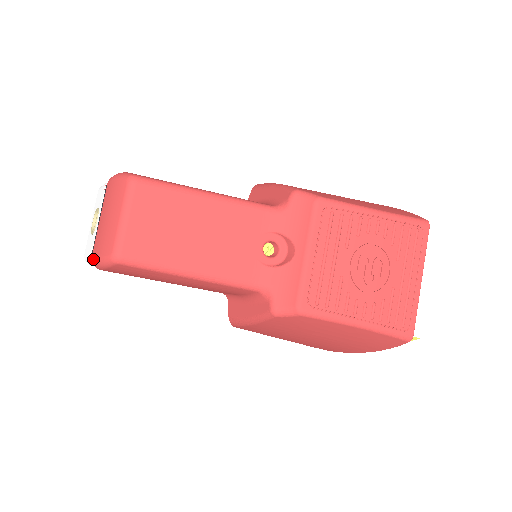
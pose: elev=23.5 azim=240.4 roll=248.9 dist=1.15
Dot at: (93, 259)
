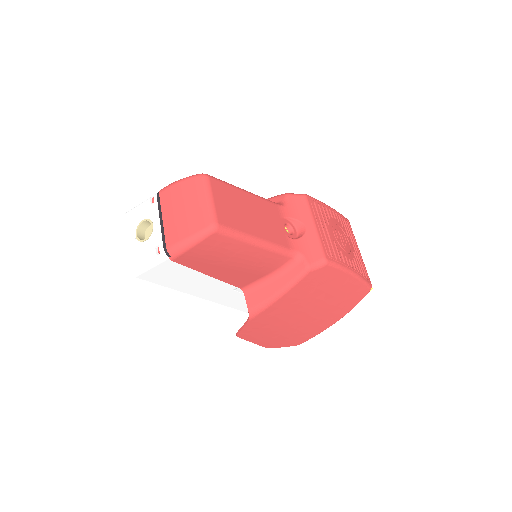
Dot at: (173, 246)
